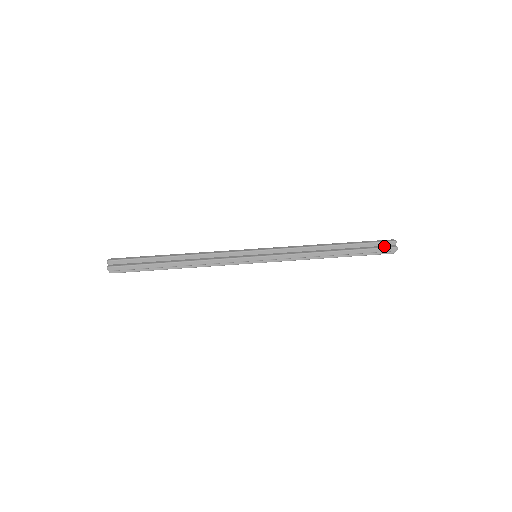
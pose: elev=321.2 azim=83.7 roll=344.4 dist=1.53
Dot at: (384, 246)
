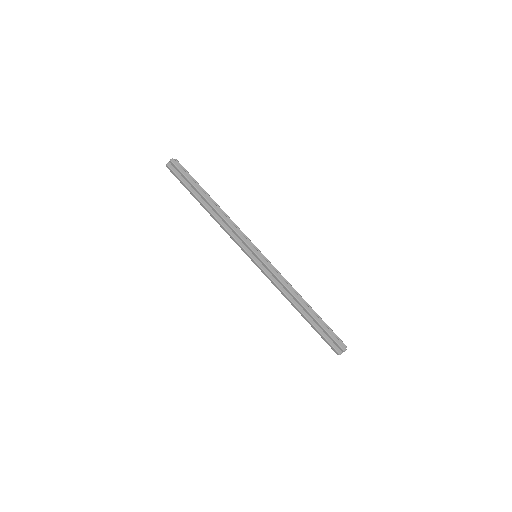
Dot at: (334, 344)
